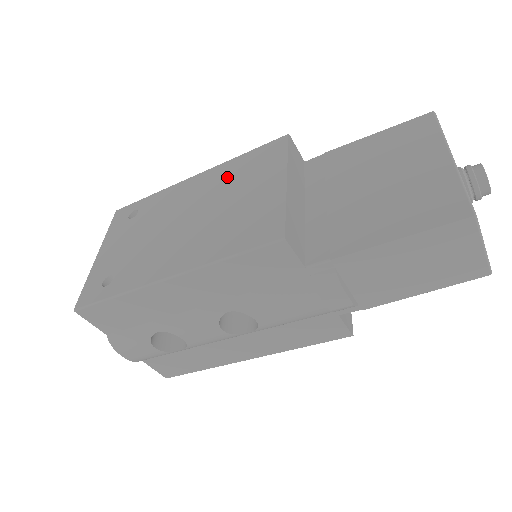
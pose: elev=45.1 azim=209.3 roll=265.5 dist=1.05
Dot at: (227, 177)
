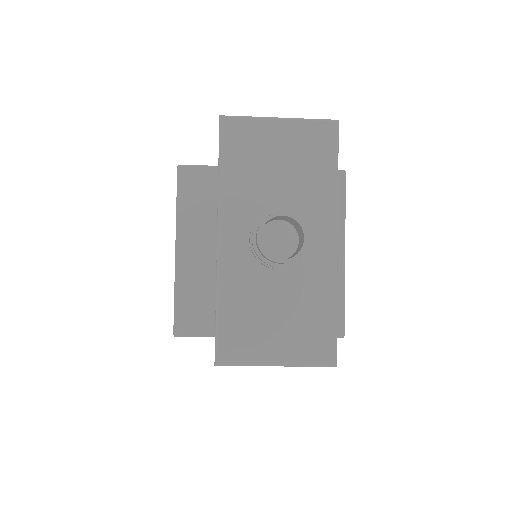
Dot at: occluded
